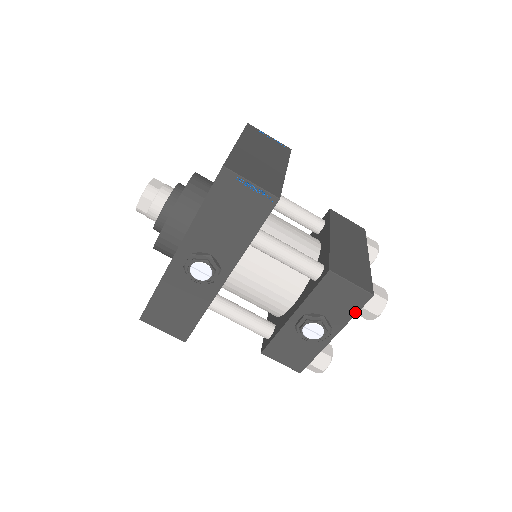
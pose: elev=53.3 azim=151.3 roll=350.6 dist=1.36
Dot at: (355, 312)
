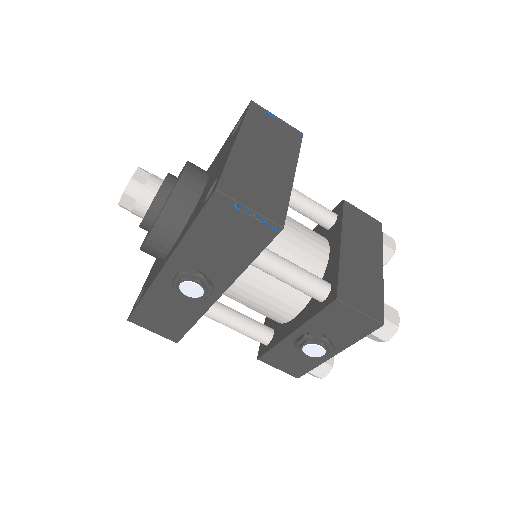
Dot at: (361, 336)
